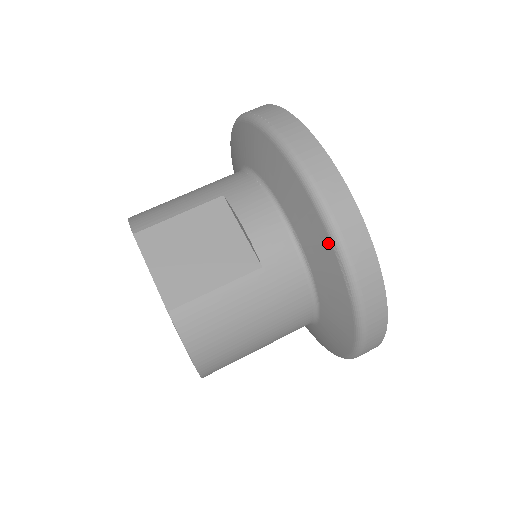
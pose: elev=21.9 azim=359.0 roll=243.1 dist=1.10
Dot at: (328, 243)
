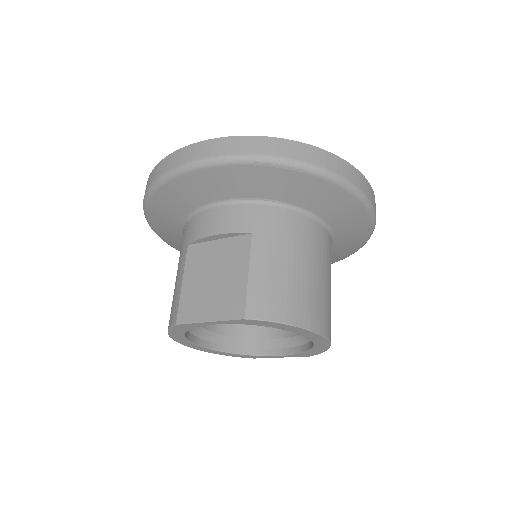
Dot at: (253, 168)
